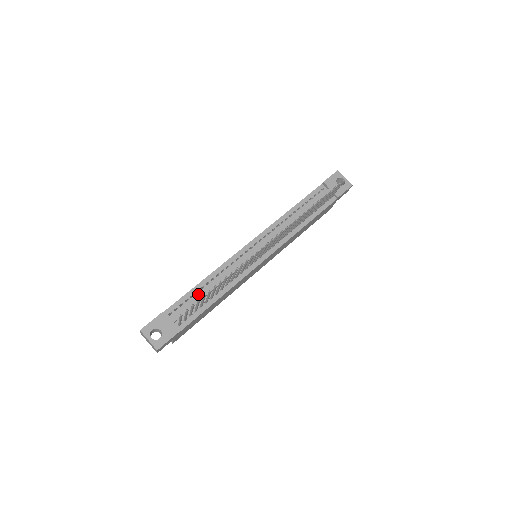
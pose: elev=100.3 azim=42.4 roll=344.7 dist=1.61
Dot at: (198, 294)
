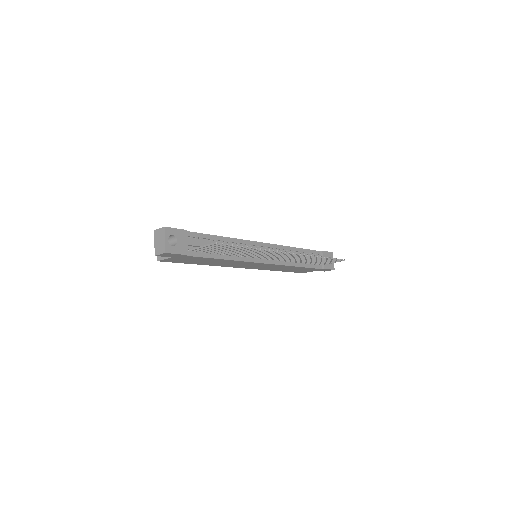
Dot at: (214, 242)
